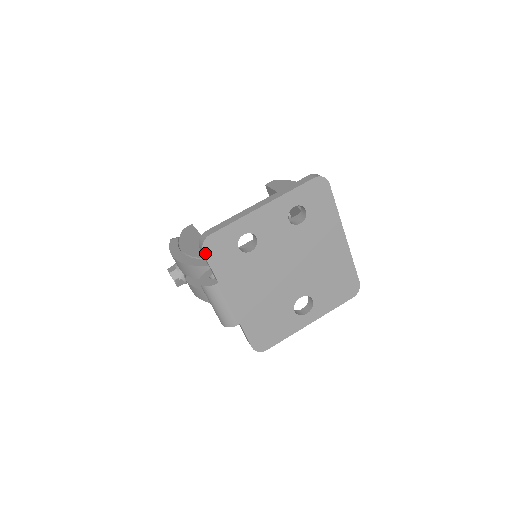
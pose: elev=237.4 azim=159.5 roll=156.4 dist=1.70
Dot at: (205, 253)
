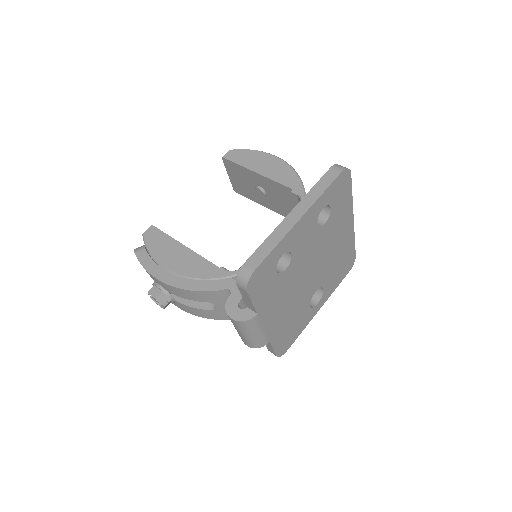
Dot at: (249, 291)
